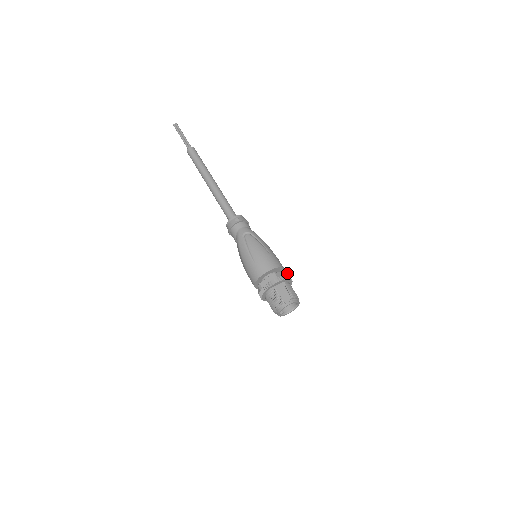
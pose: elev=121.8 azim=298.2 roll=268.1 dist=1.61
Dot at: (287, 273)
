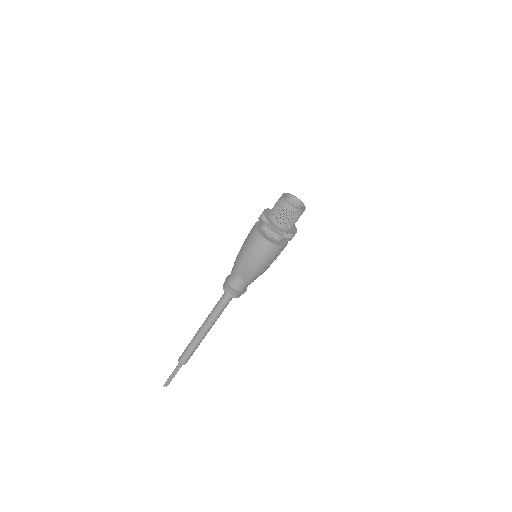
Dot at: occluded
